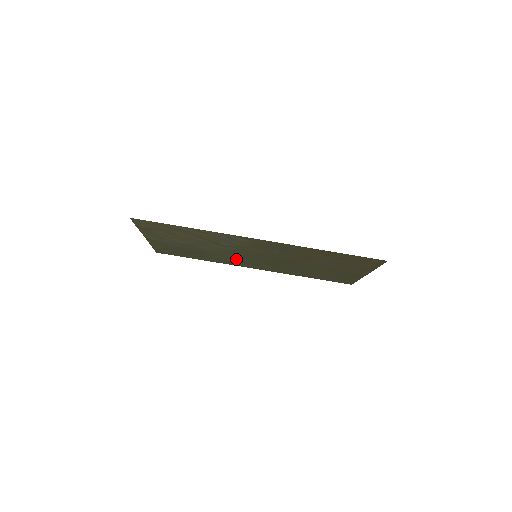
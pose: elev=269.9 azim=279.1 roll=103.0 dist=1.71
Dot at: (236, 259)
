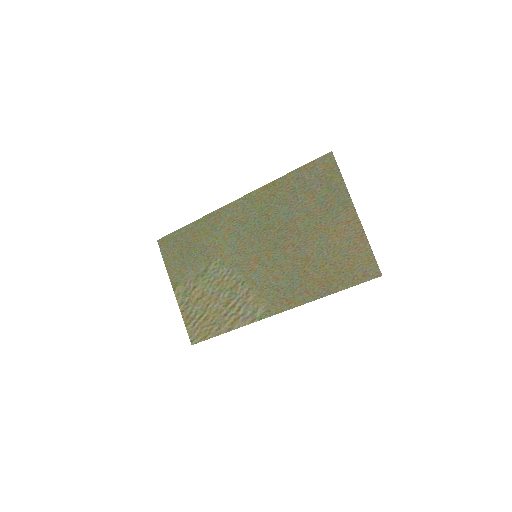
Dot at: (230, 236)
